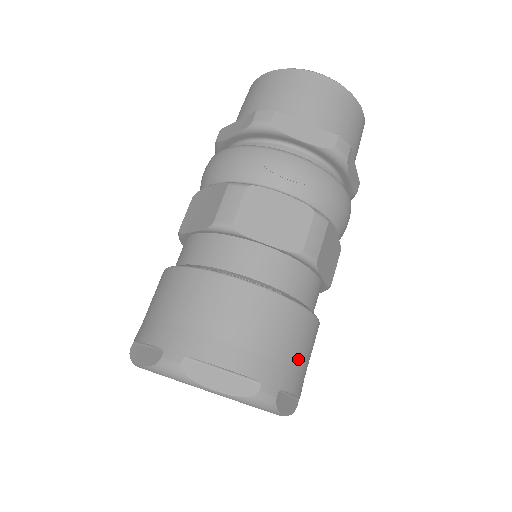
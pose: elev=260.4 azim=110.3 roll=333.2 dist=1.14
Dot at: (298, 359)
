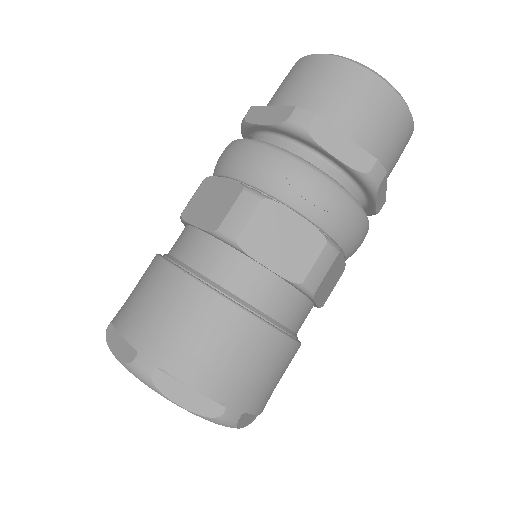
Dot at: (269, 384)
